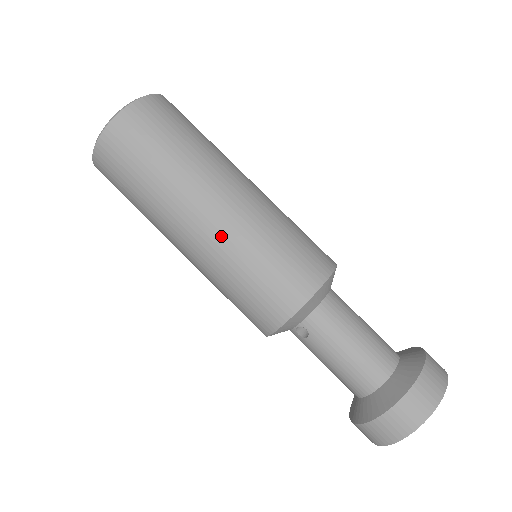
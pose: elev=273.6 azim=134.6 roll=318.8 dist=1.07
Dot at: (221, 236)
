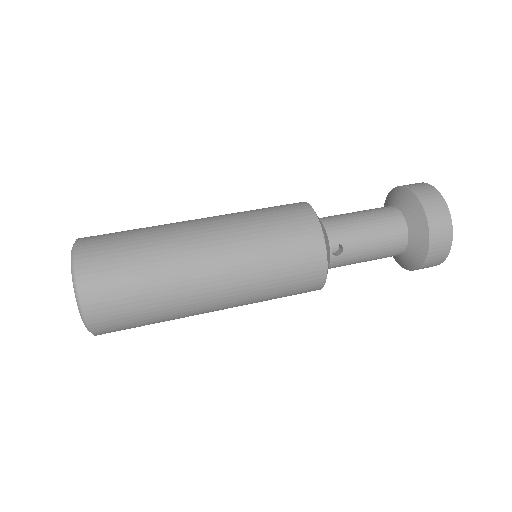
Dot at: (230, 246)
